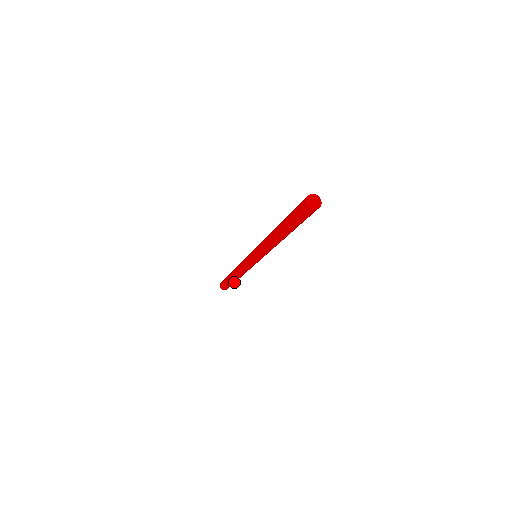
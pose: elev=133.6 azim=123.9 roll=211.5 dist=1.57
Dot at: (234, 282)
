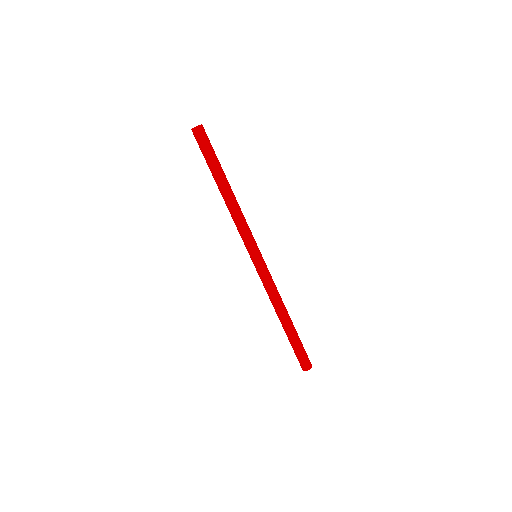
Dot at: (296, 333)
